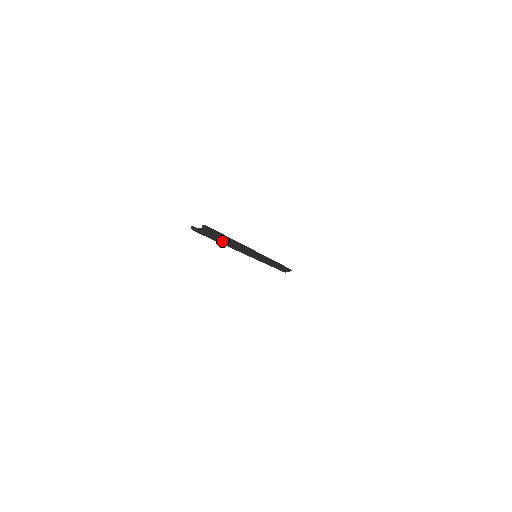
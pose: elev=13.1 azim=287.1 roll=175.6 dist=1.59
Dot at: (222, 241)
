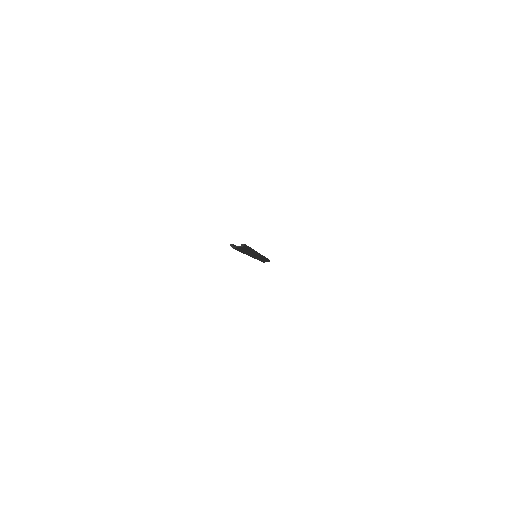
Dot at: (244, 251)
